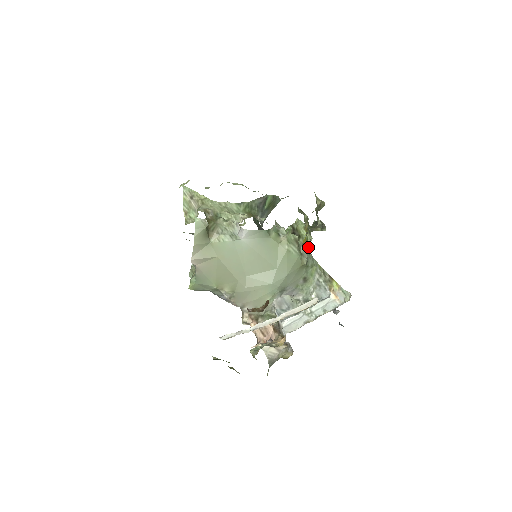
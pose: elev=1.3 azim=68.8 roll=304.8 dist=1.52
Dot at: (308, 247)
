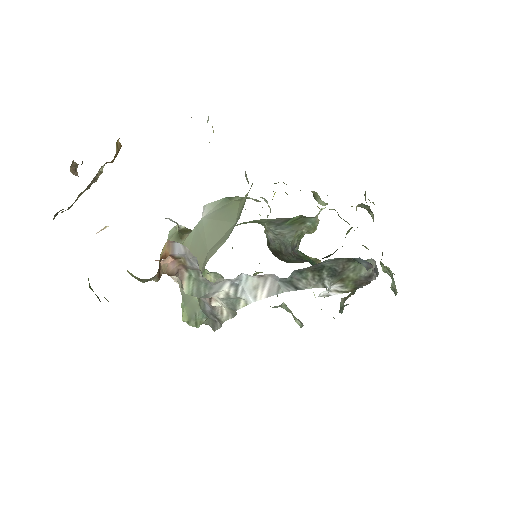
Dot at: occluded
